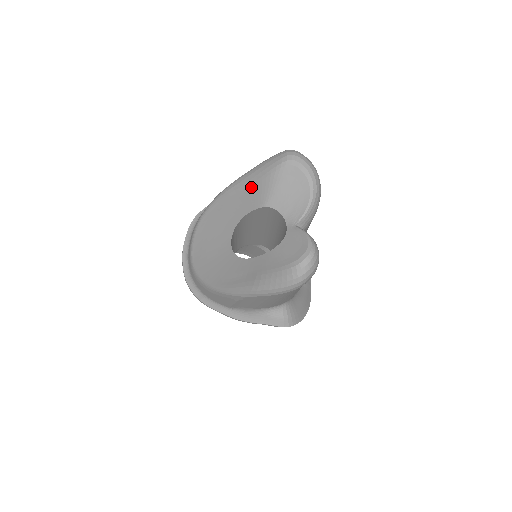
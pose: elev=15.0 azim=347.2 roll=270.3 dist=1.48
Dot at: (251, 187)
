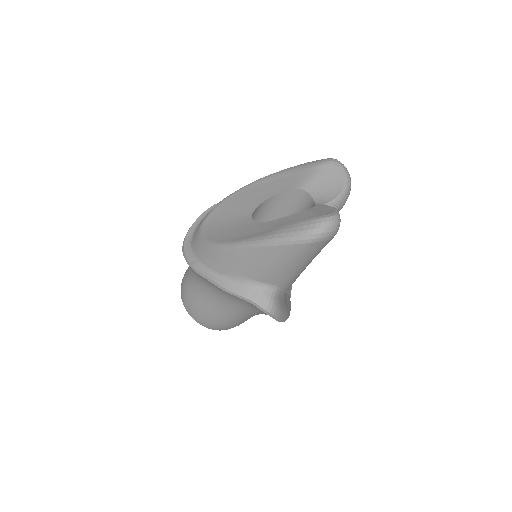
Dot at: (291, 175)
